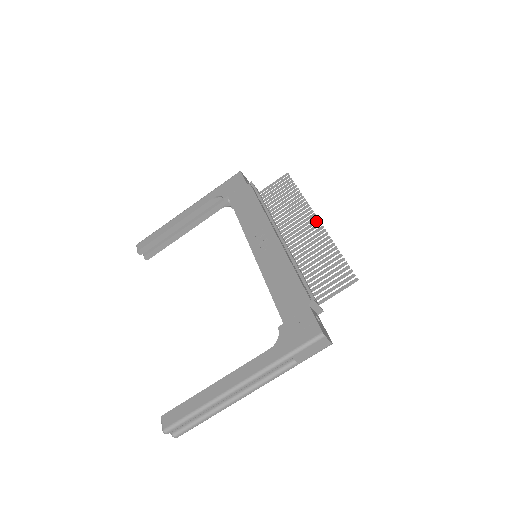
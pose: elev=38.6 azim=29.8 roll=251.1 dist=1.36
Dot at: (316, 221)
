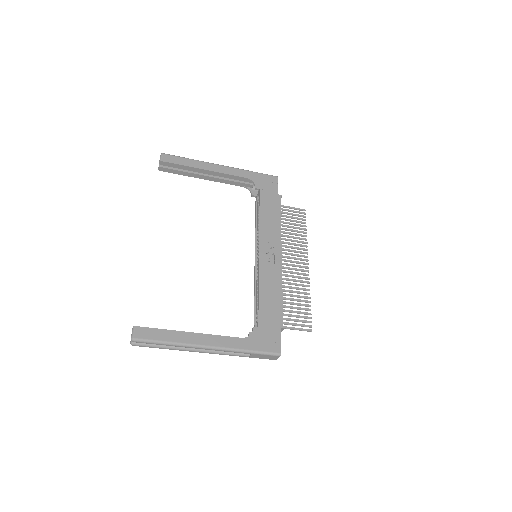
Dot at: (307, 267)
